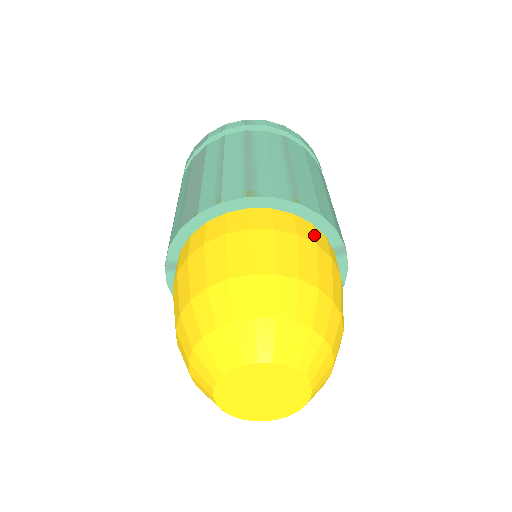
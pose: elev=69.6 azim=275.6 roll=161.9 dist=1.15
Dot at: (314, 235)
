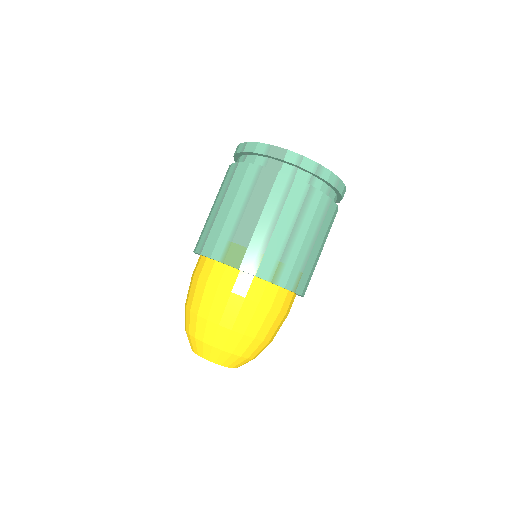
Dot at: (289, 305)
